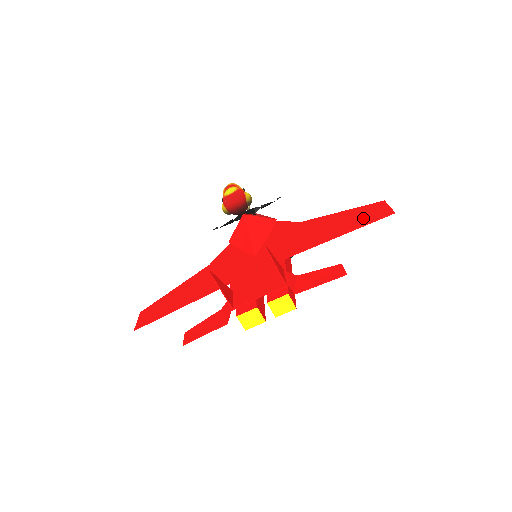
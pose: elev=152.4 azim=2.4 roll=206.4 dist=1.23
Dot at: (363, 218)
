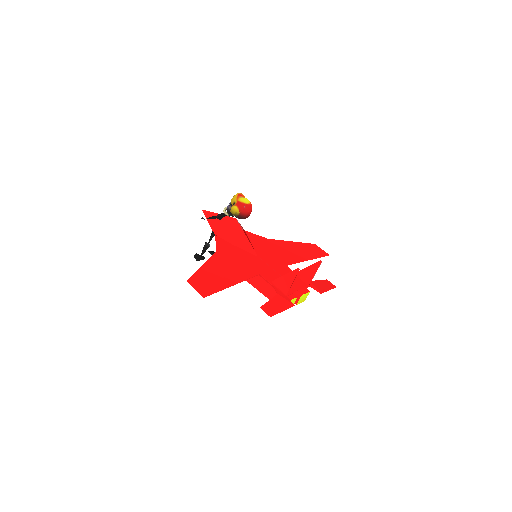
Dot at: (314, 252)
